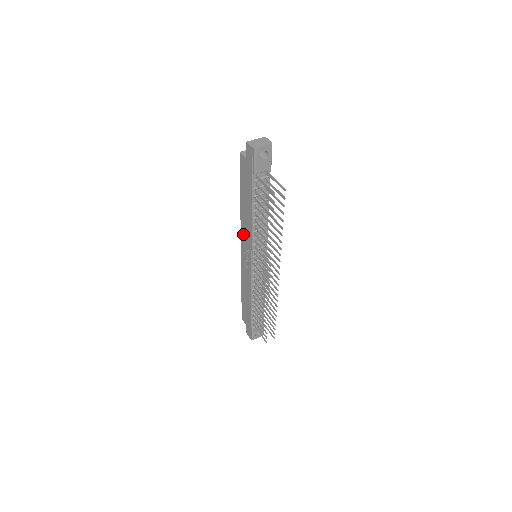
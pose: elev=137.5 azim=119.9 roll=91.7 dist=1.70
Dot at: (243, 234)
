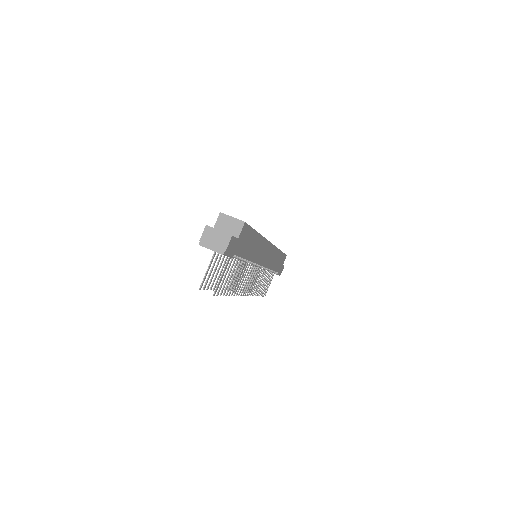
Dot at: occluded
